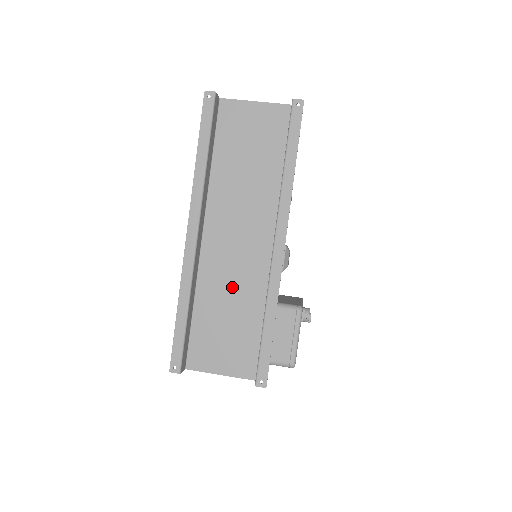
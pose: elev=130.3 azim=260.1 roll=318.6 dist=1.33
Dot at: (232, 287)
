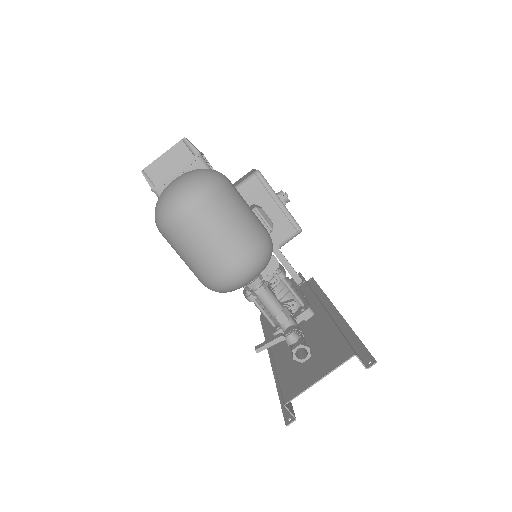
Dot at: occluded
